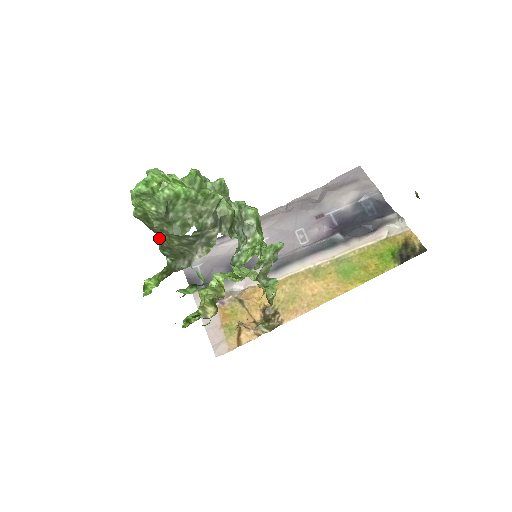
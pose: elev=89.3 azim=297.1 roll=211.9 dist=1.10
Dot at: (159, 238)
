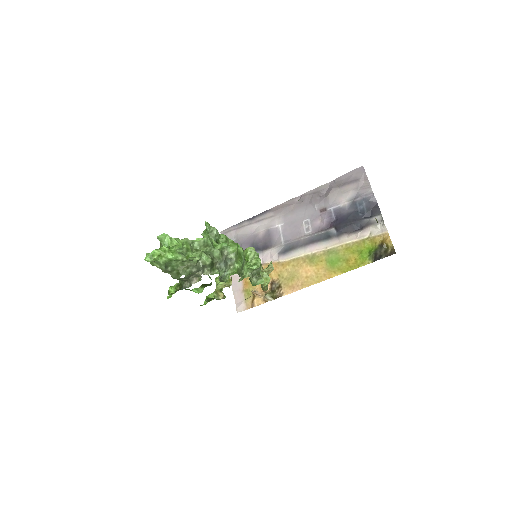
Dot at: occluded
